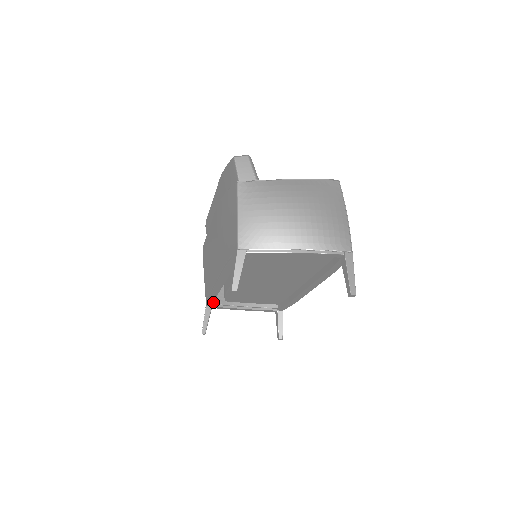
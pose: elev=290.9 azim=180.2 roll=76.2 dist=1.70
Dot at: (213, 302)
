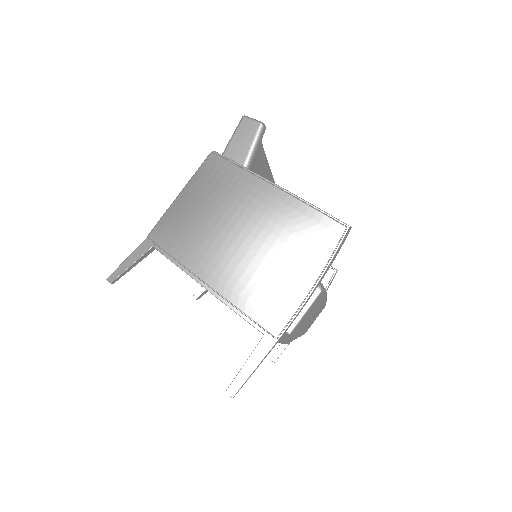
Dot at: occluded
